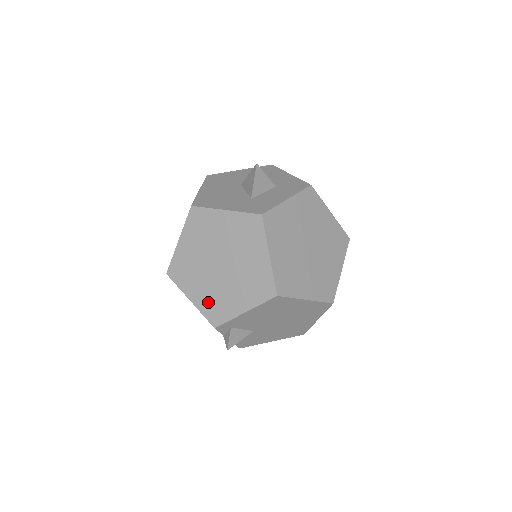
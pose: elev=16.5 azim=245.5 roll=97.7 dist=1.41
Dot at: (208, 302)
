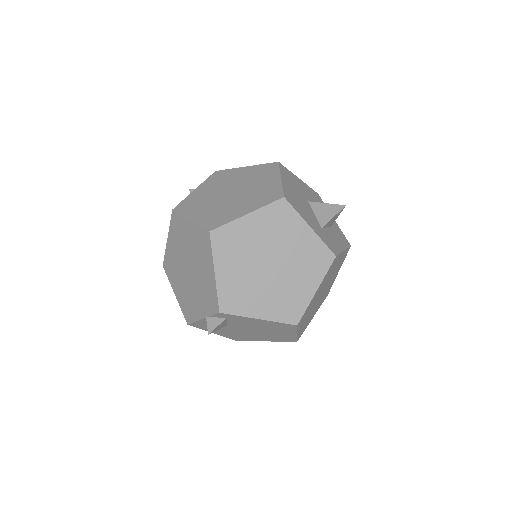
Dot at: (232, 287)
